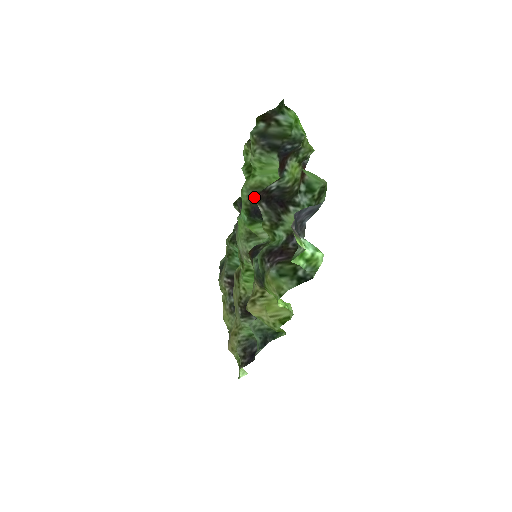
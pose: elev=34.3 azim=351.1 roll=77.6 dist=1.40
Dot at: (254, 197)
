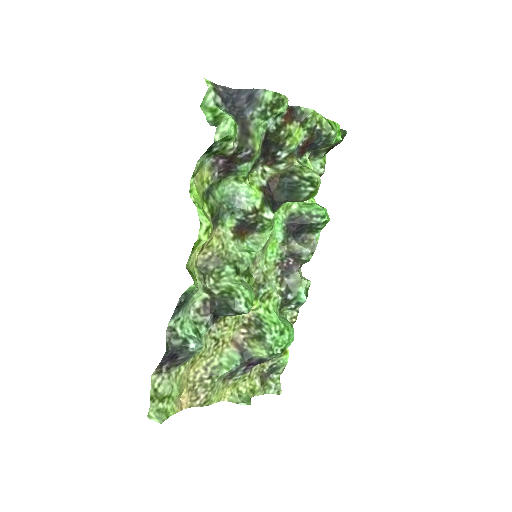
Dot at: occluded
